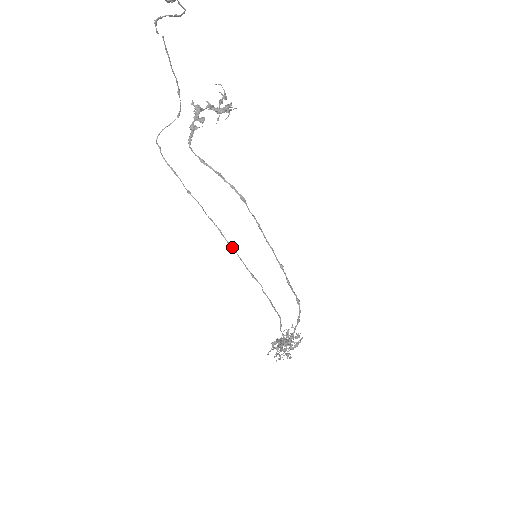
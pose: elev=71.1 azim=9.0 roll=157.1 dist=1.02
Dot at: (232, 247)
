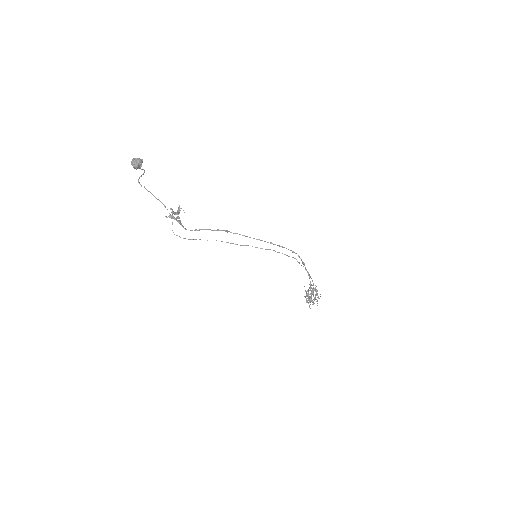
Dot at: (246, 245)
